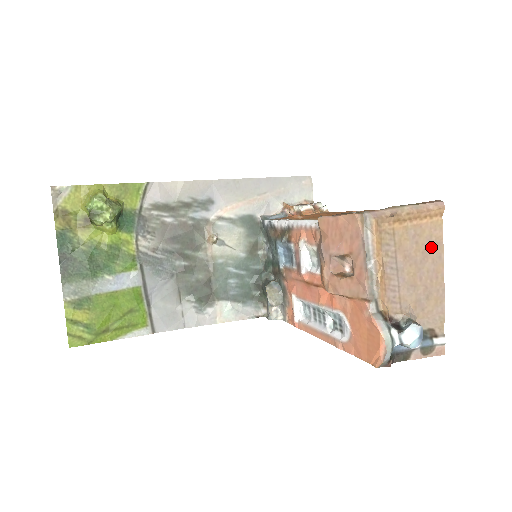
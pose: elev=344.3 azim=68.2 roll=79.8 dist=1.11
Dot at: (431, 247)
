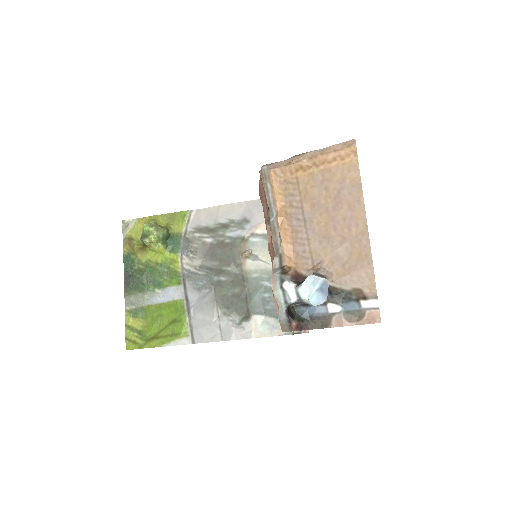
Dot at: (345, 191)
